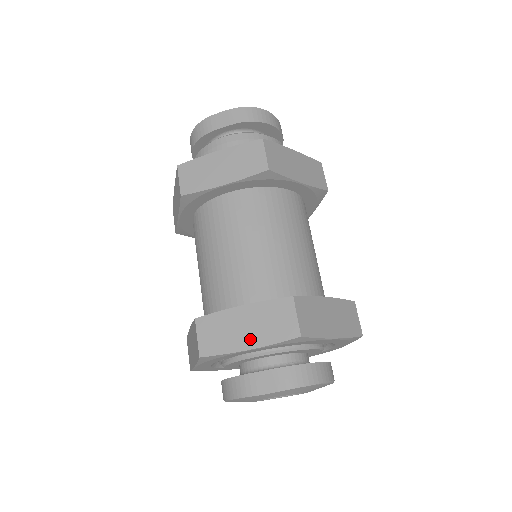
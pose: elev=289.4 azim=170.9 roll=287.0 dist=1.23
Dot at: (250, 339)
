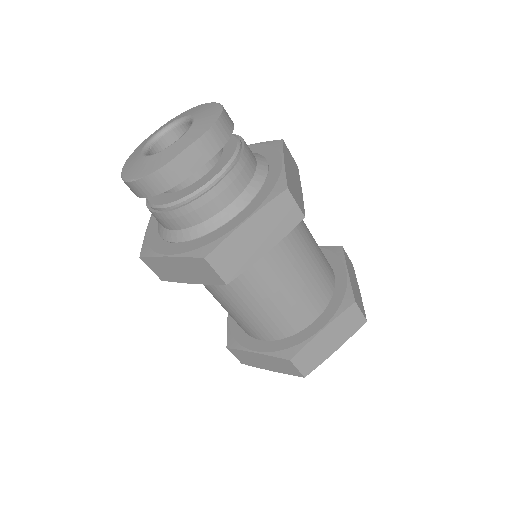
Dot at: (335, 344)
